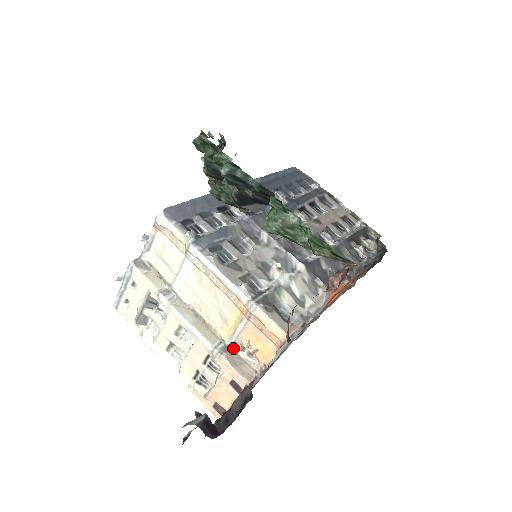
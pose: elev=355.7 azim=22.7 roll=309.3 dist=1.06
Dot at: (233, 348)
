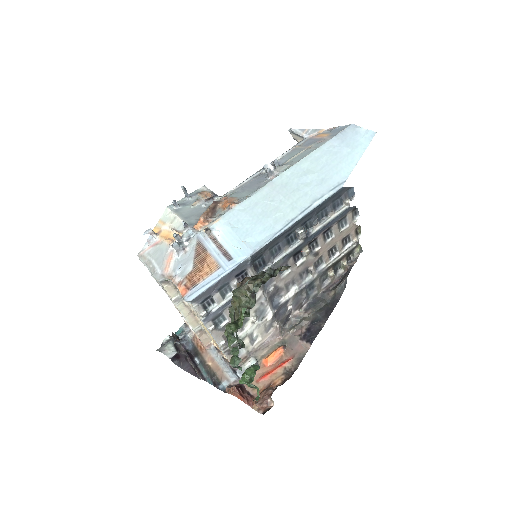
Dot at: (205, 331)
